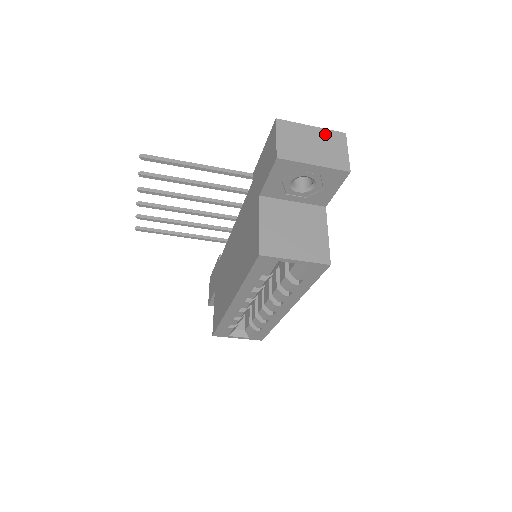
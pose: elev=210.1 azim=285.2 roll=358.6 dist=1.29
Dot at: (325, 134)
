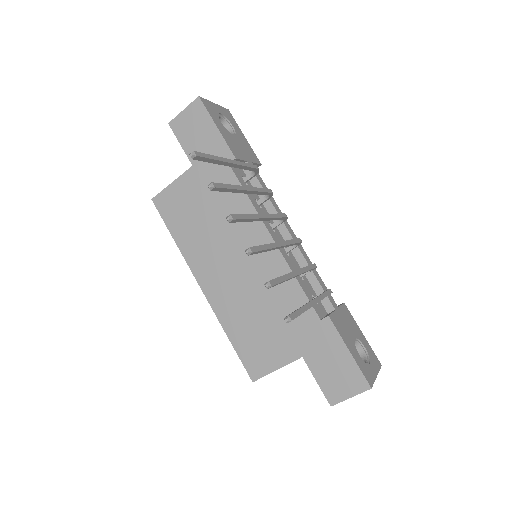
Dot at: occluded
